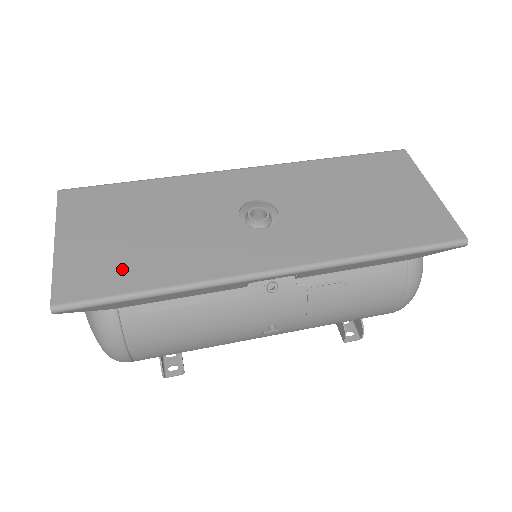
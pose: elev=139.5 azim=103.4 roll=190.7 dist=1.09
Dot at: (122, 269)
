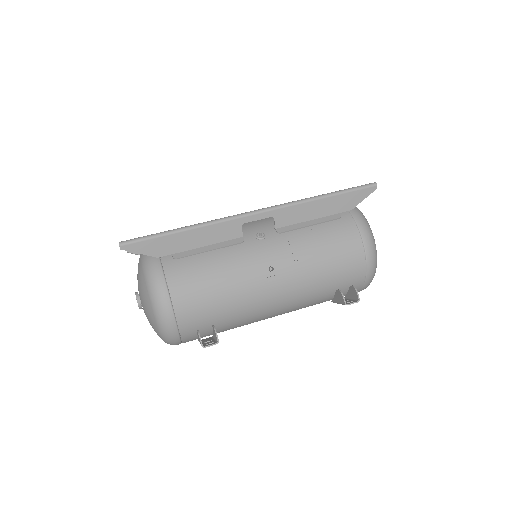
Dot at: occluded
